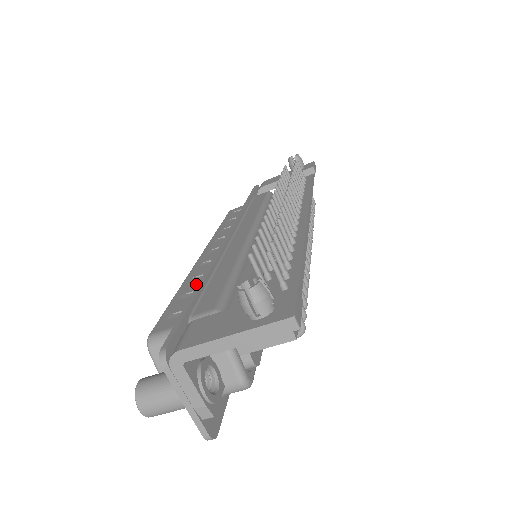
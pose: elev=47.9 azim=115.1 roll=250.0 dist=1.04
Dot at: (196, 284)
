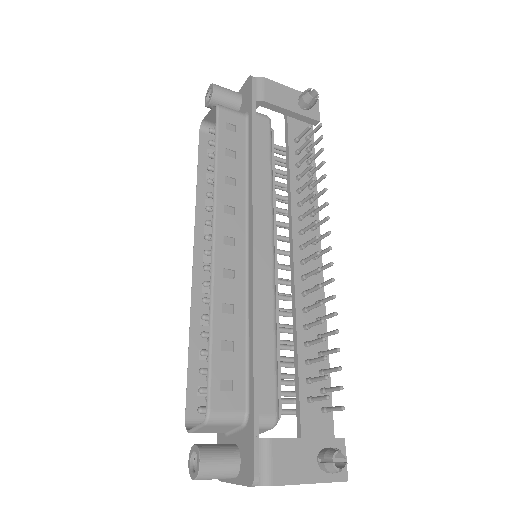
Dot at: (233, 327)
